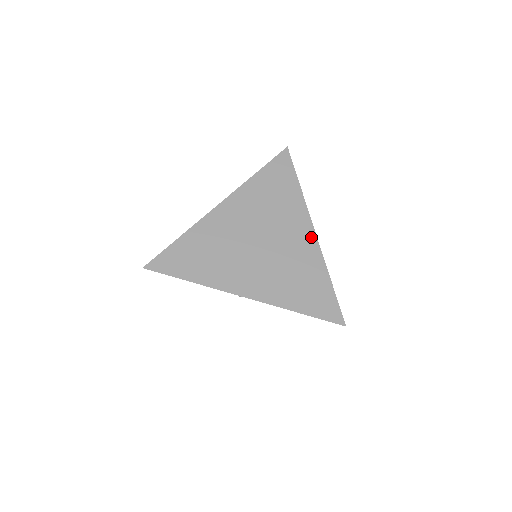
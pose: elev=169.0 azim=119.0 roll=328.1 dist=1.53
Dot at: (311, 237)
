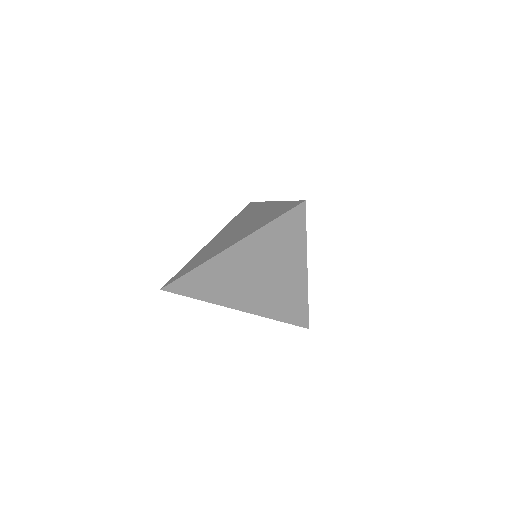
Dot at: (303, 277)
